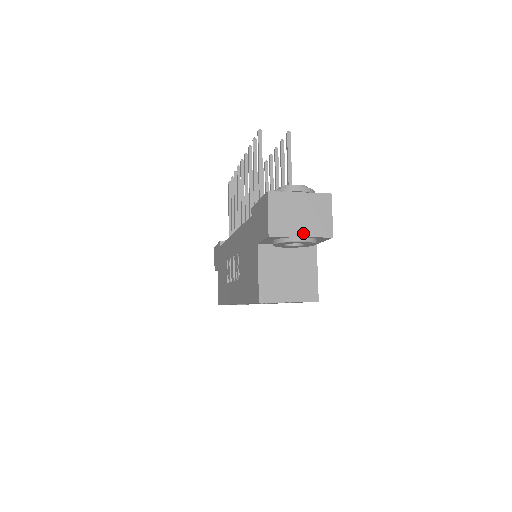
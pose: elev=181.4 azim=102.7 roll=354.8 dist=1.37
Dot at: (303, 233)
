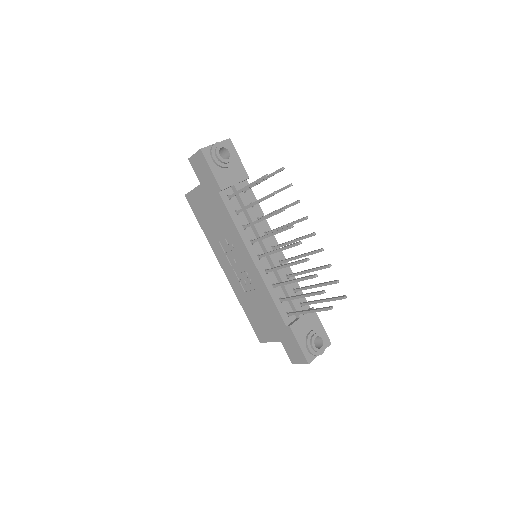
Dot at: occluded
